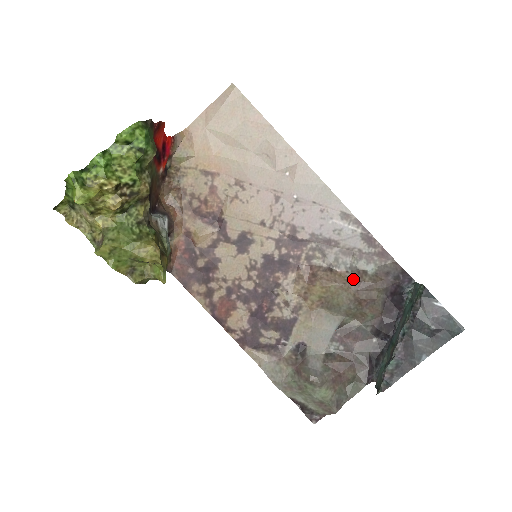
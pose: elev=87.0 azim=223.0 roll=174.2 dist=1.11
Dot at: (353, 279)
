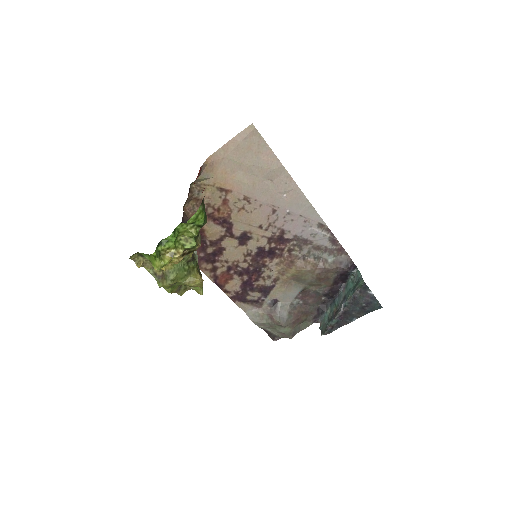
Dot at: (318, 265)
